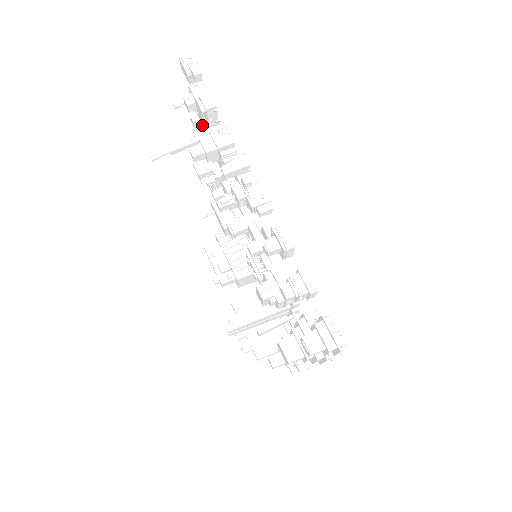
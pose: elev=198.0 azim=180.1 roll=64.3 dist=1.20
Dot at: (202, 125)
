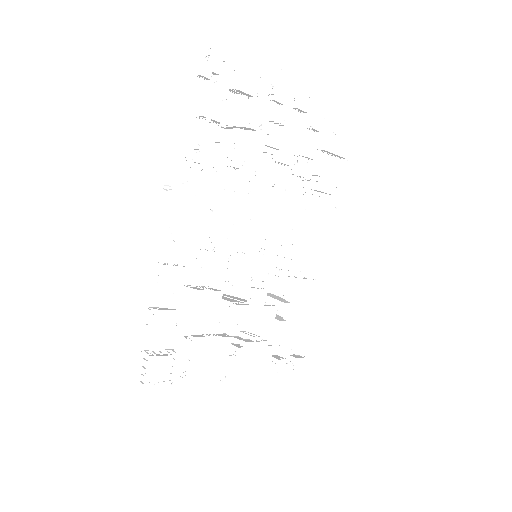
Dot at: (279, 98)
